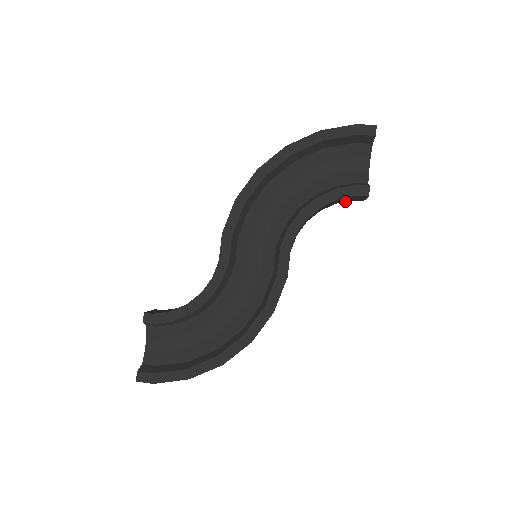
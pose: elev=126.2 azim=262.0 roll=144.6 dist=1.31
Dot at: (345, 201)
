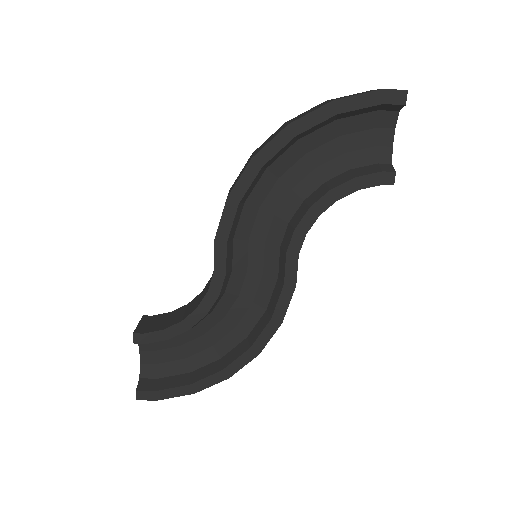
Dot at: occluded
